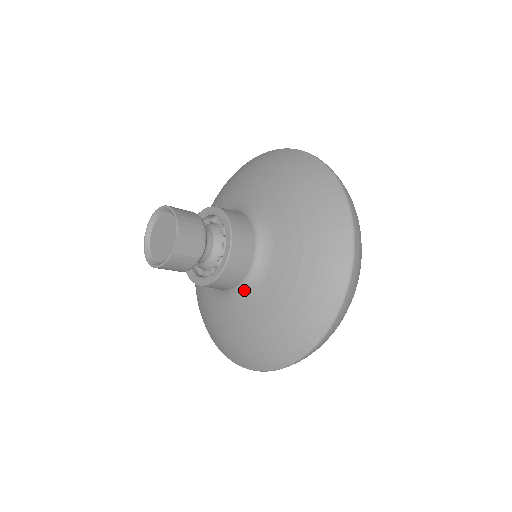
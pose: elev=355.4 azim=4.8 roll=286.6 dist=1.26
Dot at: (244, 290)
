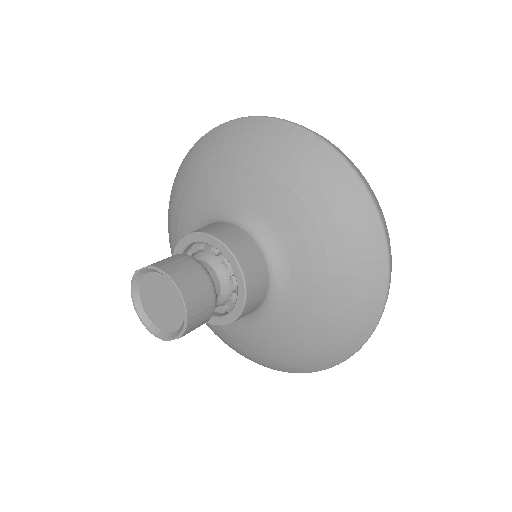
Dot at: occluded
